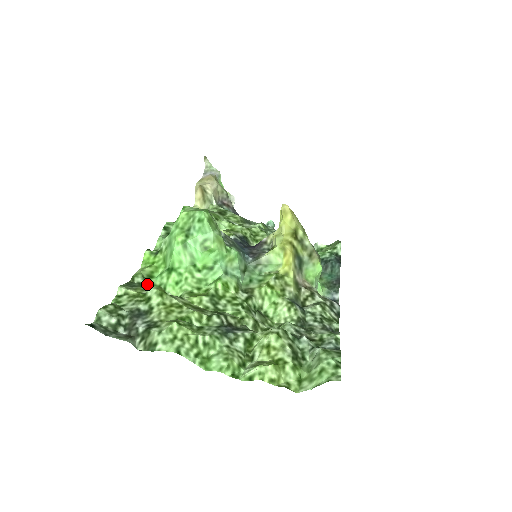
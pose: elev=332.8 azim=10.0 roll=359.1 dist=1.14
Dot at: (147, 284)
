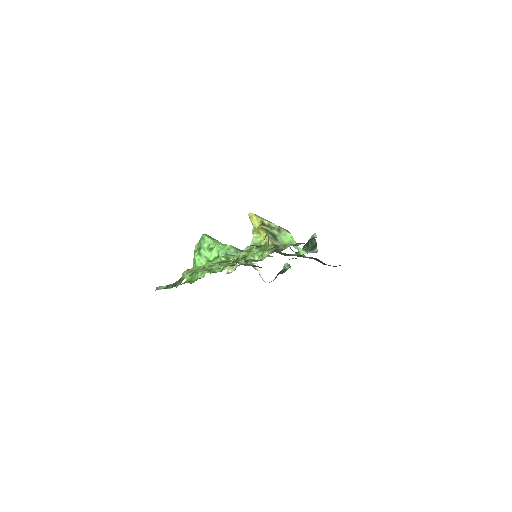
Dot at: occluded
